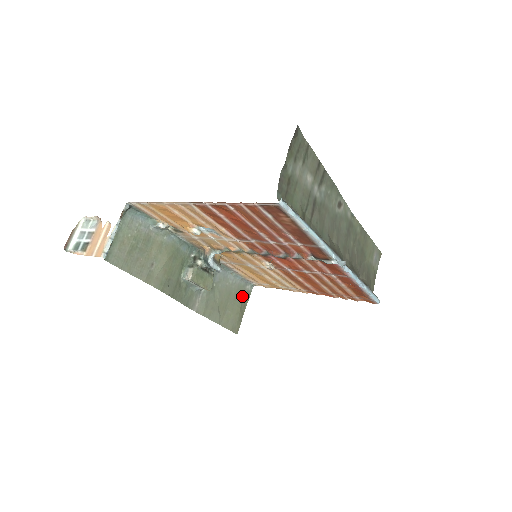
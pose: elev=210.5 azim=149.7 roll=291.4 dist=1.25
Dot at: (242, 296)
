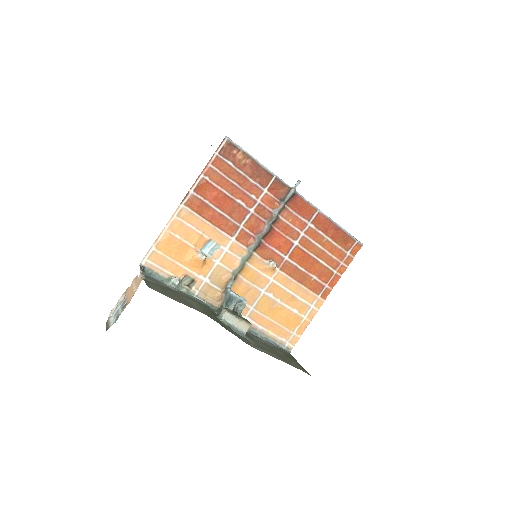
Dot at: (287, 355)
